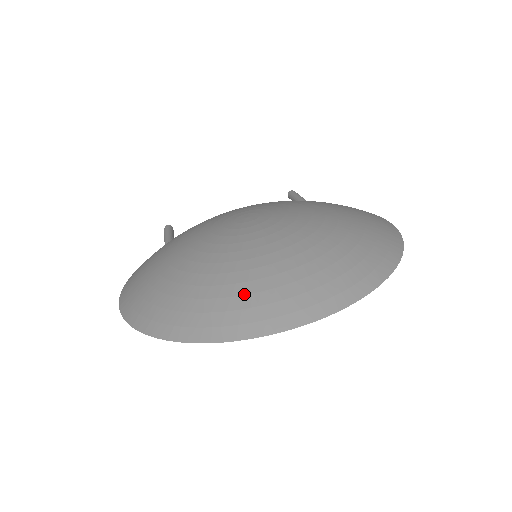
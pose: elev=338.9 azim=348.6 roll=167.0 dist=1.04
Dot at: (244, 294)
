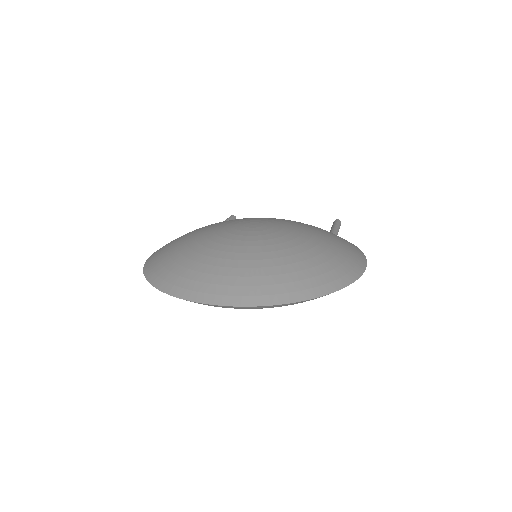
Dot at: (203, 272)
